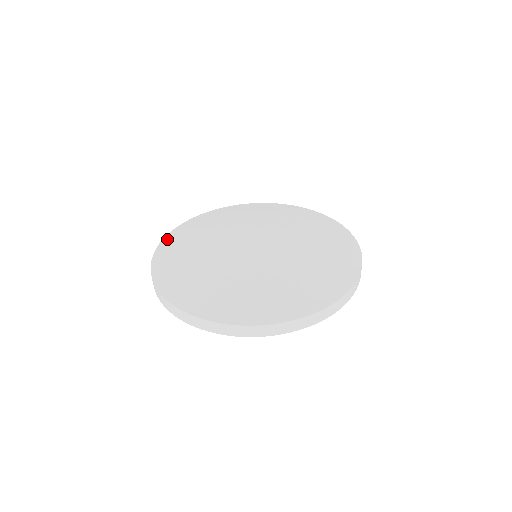
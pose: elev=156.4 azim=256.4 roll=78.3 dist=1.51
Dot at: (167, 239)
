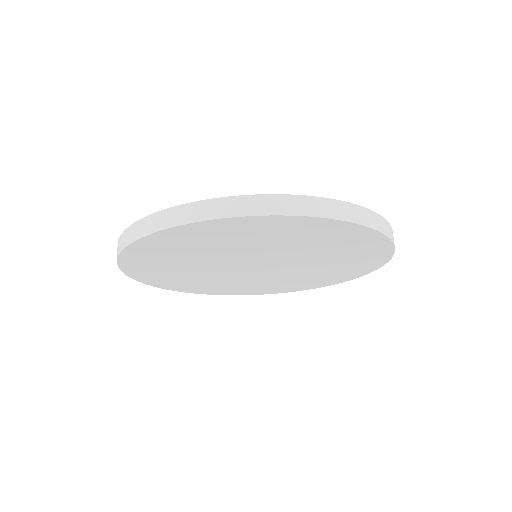
Dot at: occluded
